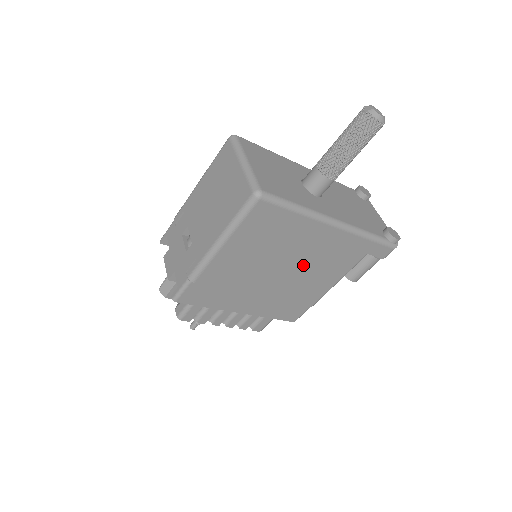
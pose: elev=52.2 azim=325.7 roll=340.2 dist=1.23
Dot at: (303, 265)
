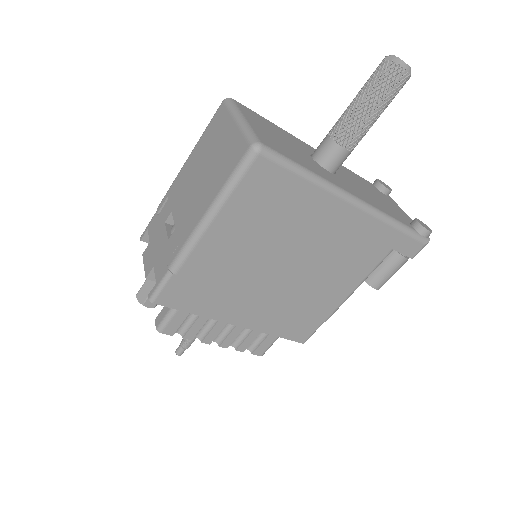
Dot at: (314, 259)
